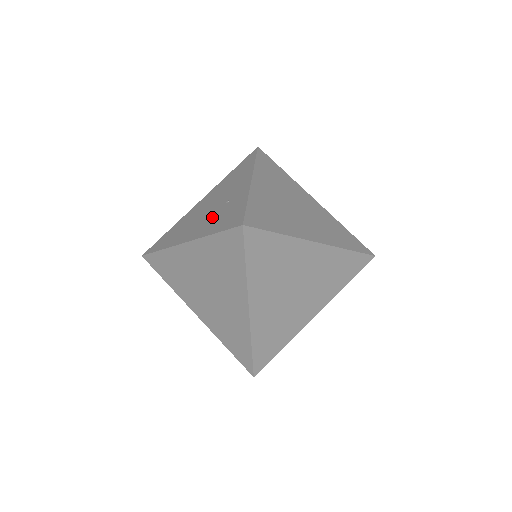
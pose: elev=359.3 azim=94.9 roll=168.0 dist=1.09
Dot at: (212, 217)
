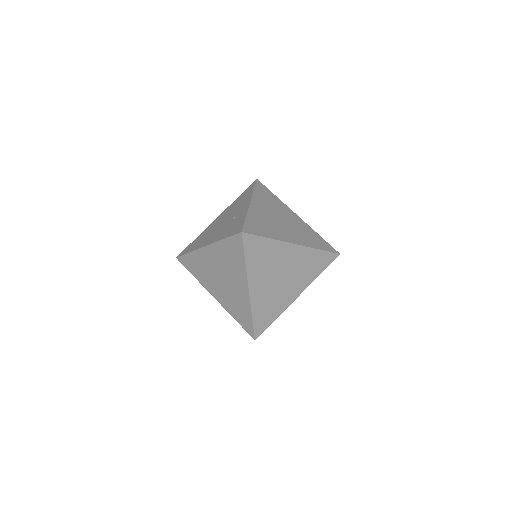
Dot at: (224, 228)
